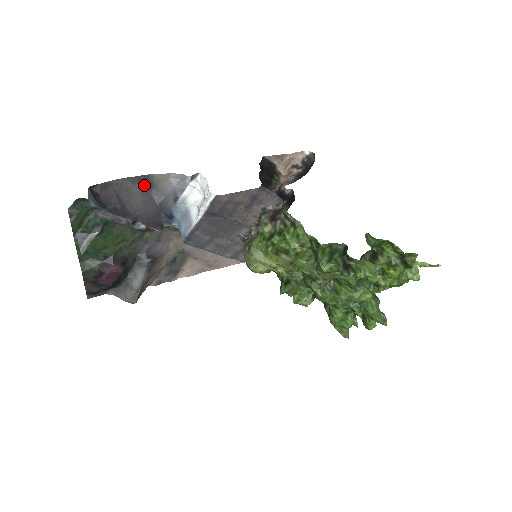
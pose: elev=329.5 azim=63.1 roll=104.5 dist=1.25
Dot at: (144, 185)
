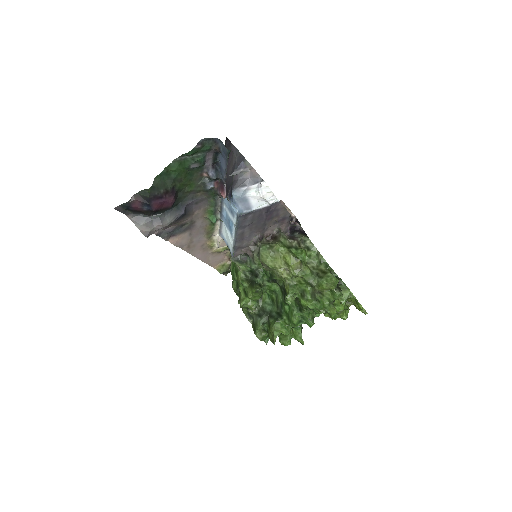
Dot at: (237, 162)
